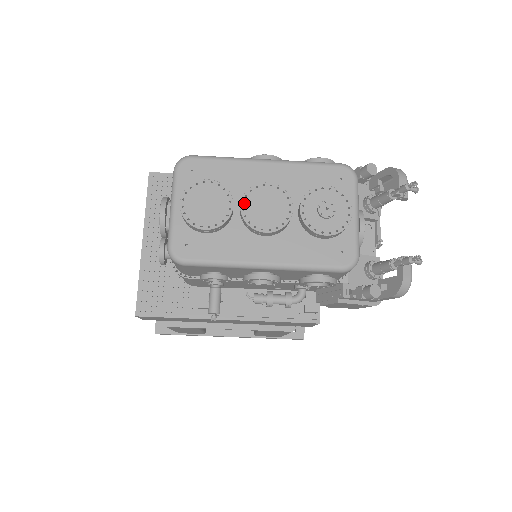
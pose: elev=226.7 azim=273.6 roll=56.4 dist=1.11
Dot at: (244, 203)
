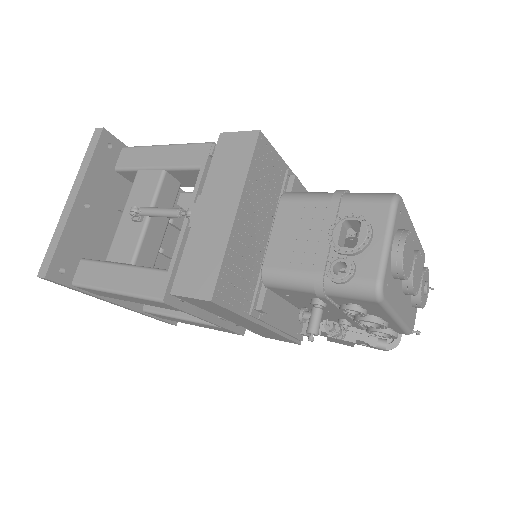
Dot at: (415, 264)
